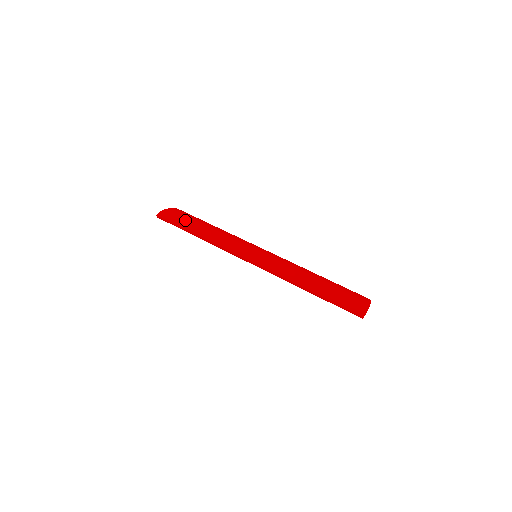
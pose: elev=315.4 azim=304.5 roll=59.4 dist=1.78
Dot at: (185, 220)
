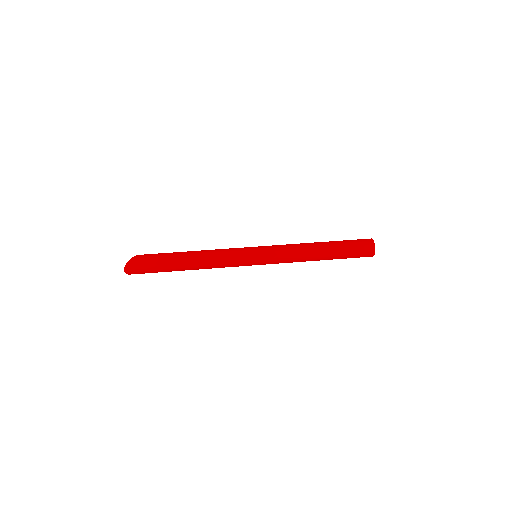
Dot at: (166, 254)
